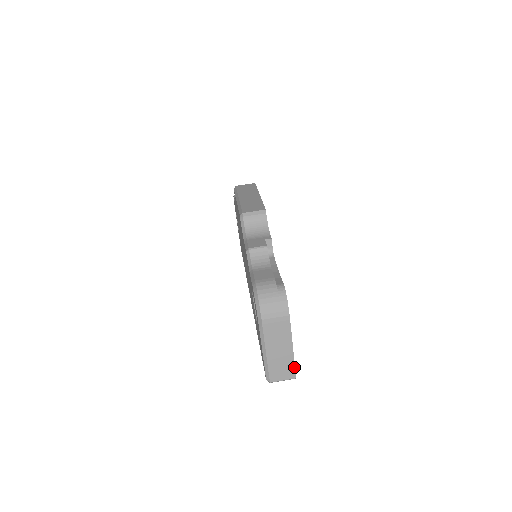
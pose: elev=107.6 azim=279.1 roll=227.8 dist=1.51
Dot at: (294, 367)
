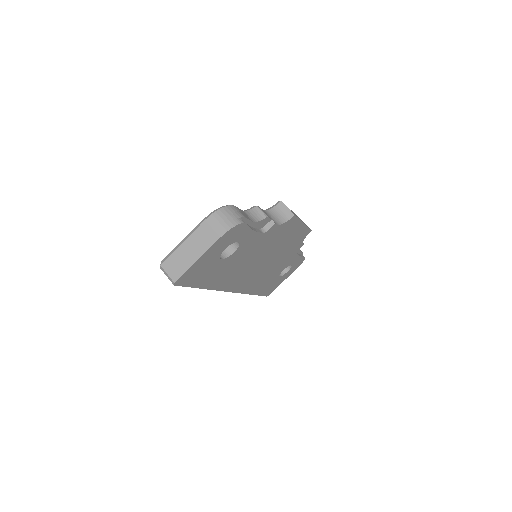
Dot at: (183, 273)
